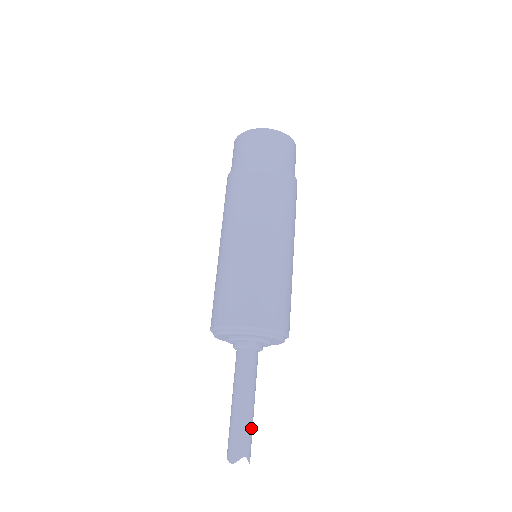
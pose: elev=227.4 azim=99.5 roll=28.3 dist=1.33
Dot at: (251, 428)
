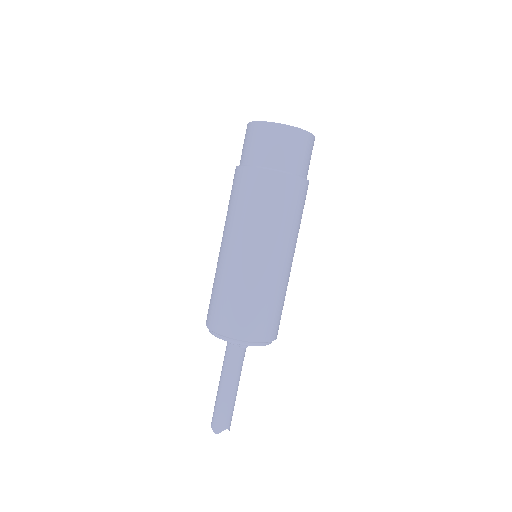
Dot at: occluded
